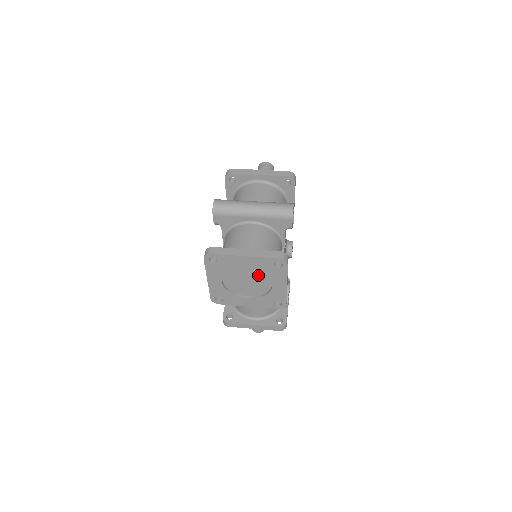
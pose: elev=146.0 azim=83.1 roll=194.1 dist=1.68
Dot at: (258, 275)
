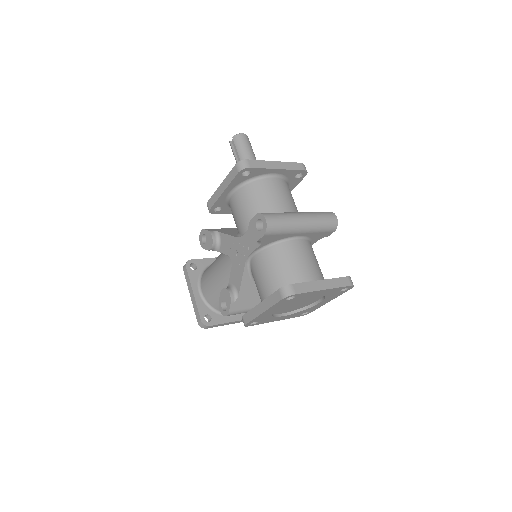
Dot at: (313, 298)
